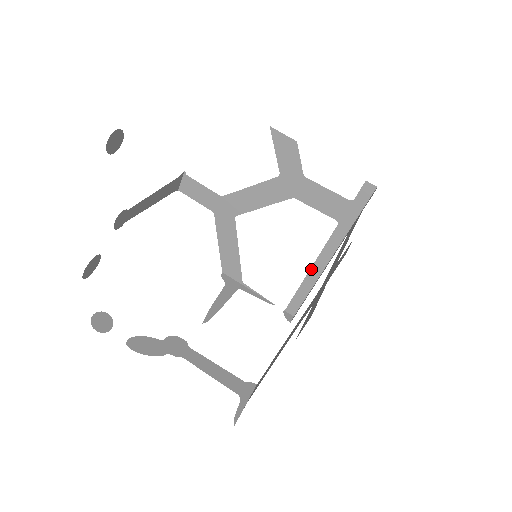
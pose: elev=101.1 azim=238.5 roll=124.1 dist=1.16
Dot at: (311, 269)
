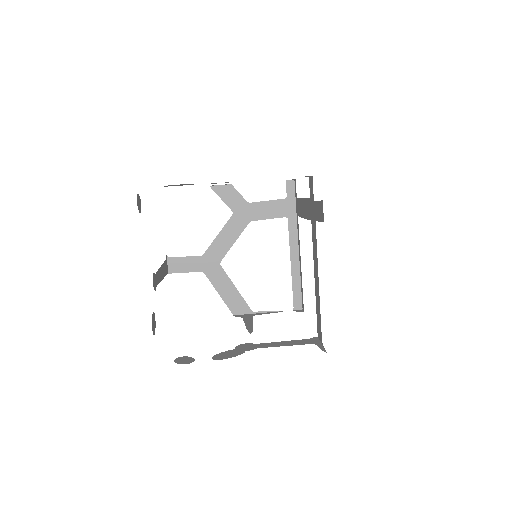
Dot at: (291, 263)
